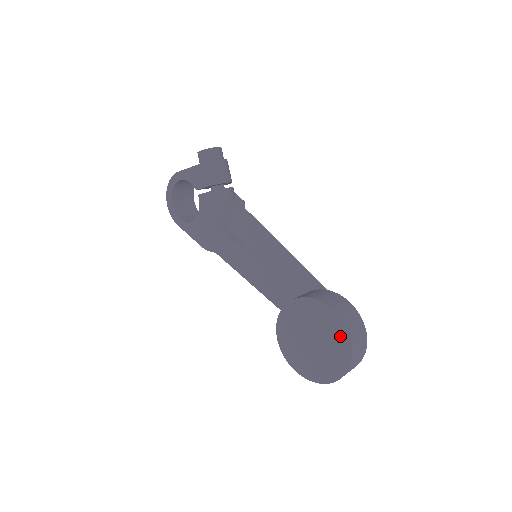
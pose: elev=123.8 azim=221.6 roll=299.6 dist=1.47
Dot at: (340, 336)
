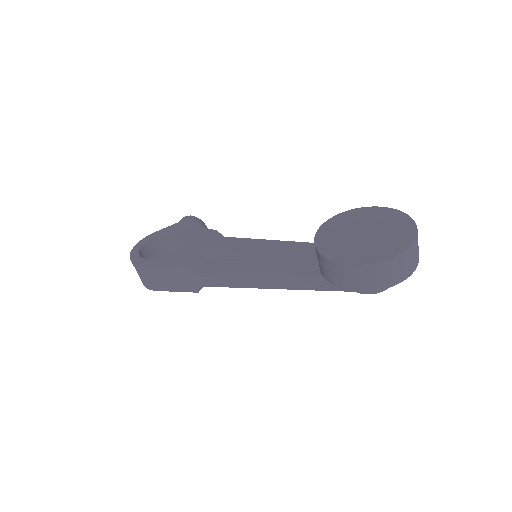
Dot at: (392, 216)
